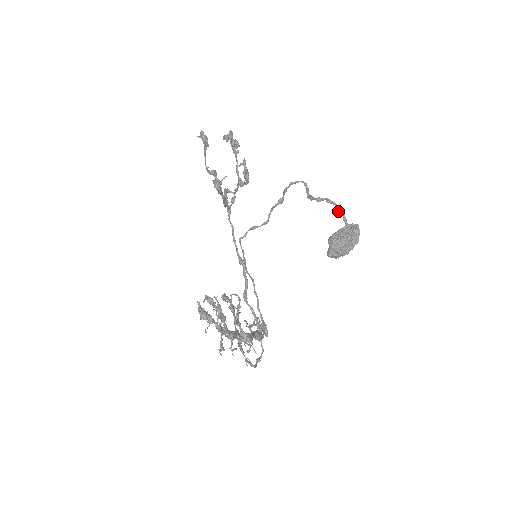
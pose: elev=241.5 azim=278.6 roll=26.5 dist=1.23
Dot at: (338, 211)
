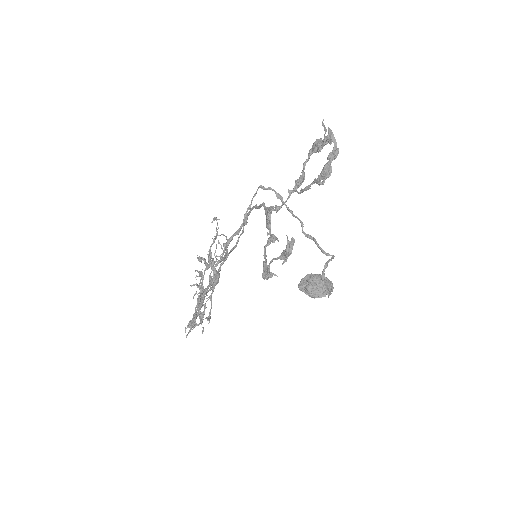
Dot at: (329, 291)
